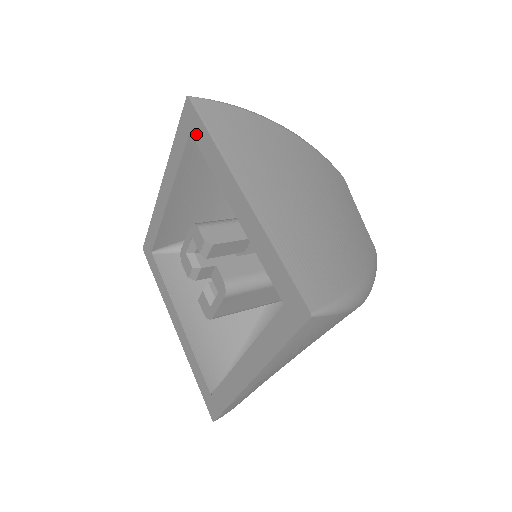
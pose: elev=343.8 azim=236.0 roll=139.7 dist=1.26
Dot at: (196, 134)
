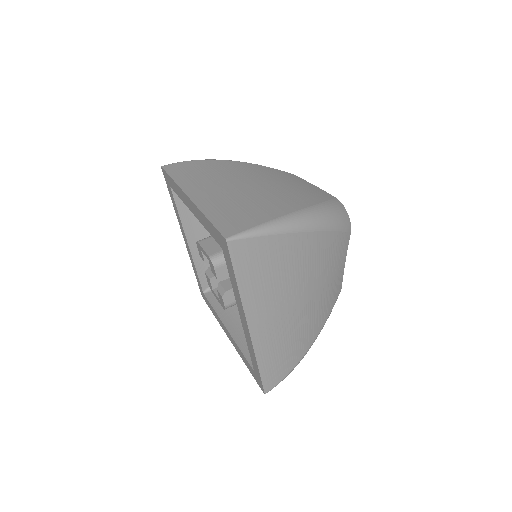
Dot at: (227, 261)
